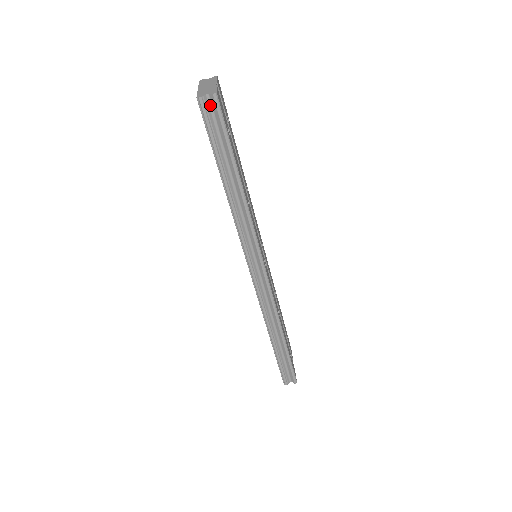
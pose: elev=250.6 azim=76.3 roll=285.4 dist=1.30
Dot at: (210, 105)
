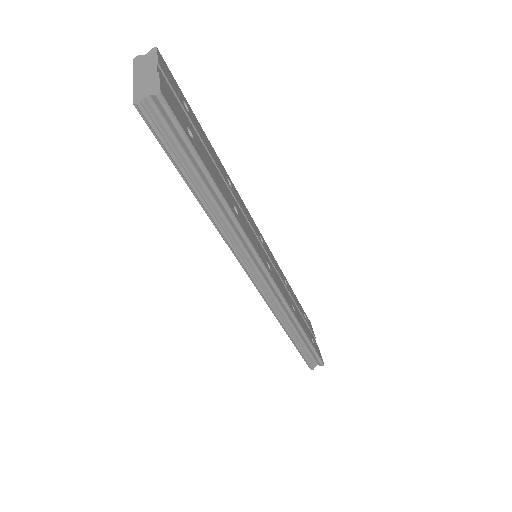
Dot at: (155, 109)
